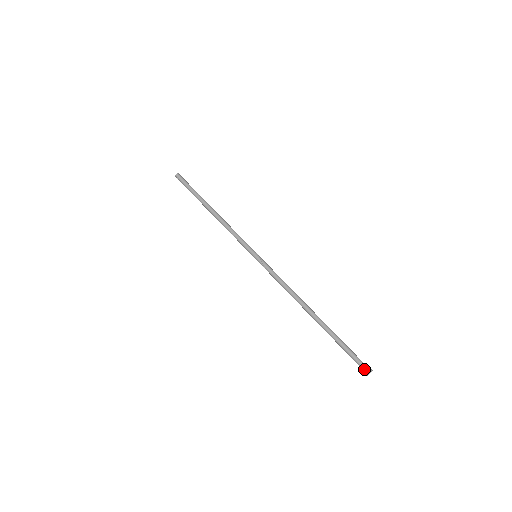
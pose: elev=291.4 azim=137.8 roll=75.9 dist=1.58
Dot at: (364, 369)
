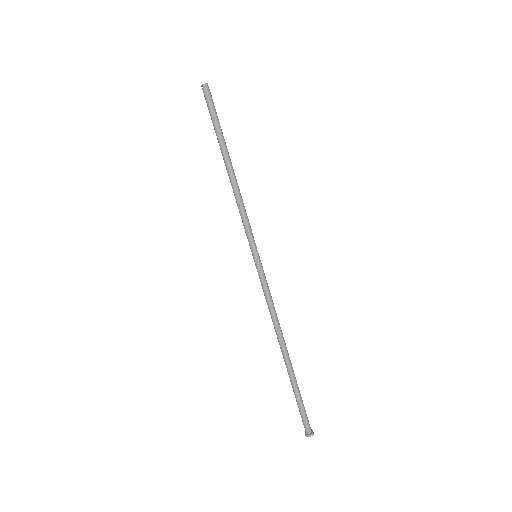
Dot at: (305, 429)
